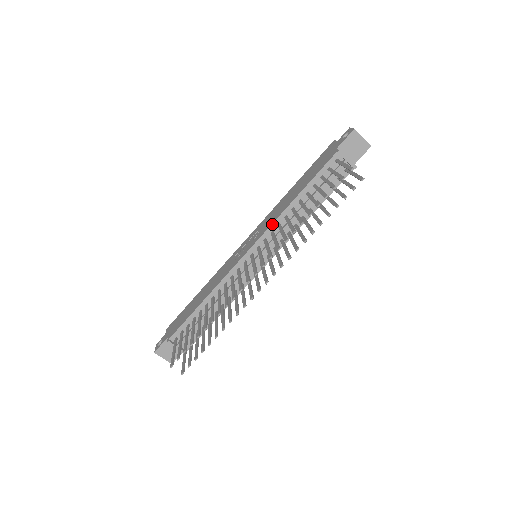
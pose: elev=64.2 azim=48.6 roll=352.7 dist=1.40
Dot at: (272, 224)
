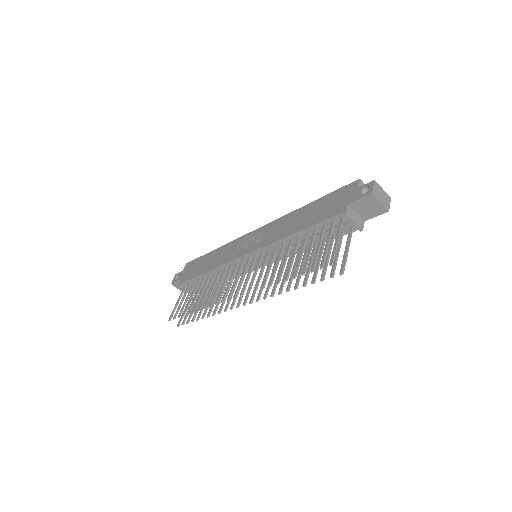
Dot at: (270, 244)
